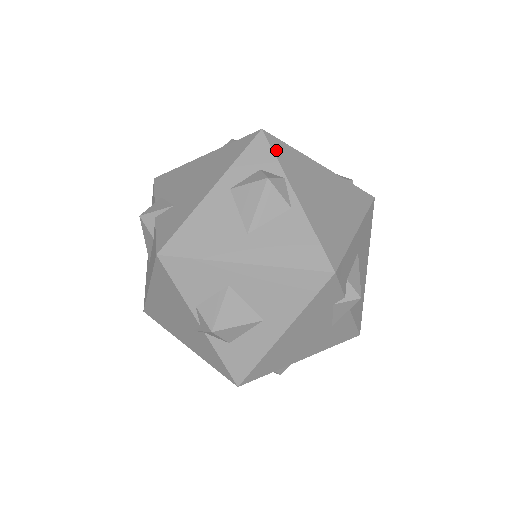
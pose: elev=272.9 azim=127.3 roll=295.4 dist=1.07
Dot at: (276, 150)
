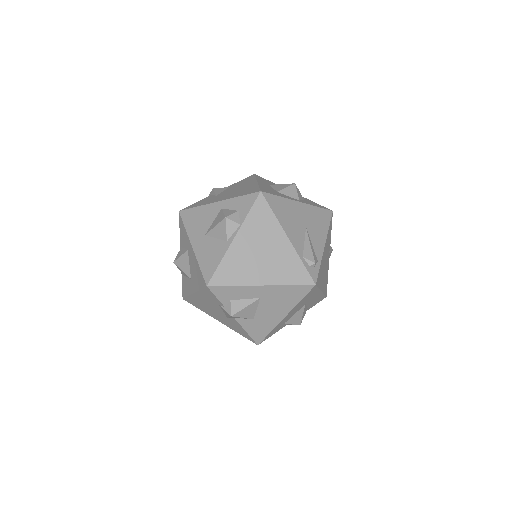
Dot at: (255, 208)
